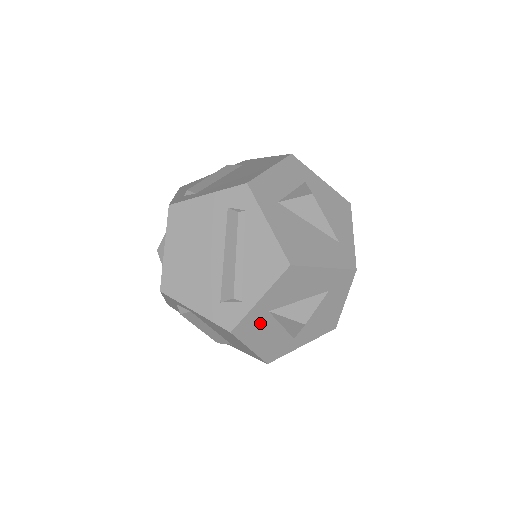
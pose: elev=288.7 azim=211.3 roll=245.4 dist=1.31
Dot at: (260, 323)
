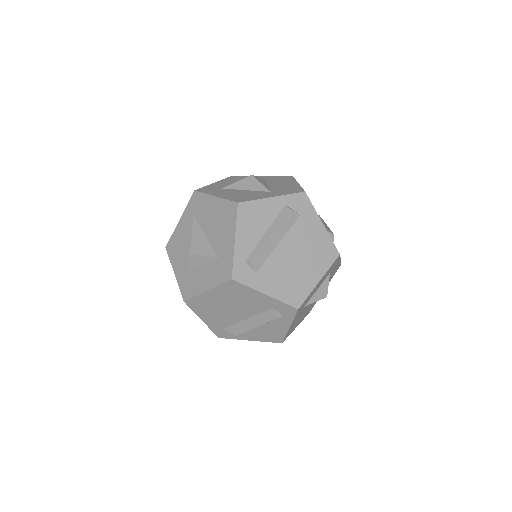
Dot at: occluded
